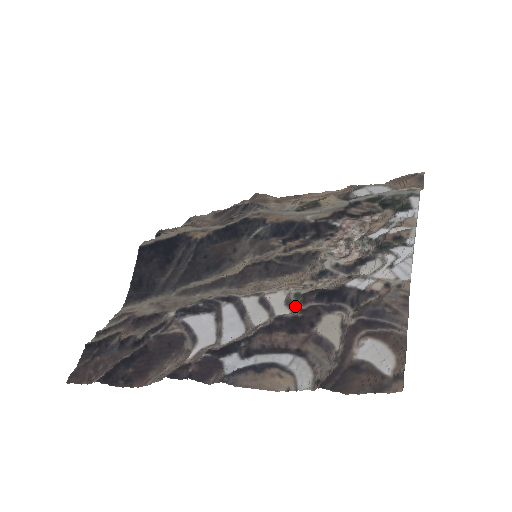
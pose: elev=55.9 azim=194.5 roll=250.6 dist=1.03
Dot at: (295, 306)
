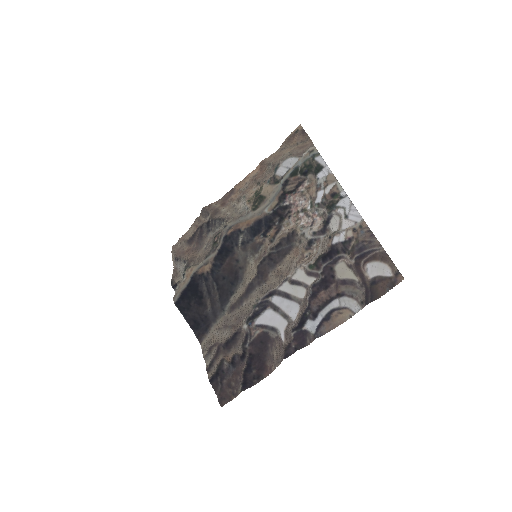
Dot at: (315, 273)
